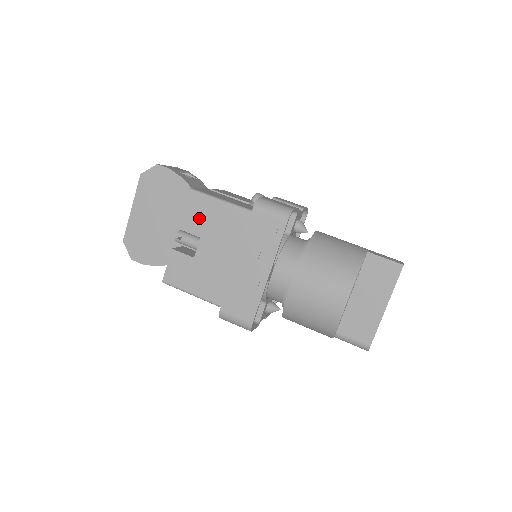
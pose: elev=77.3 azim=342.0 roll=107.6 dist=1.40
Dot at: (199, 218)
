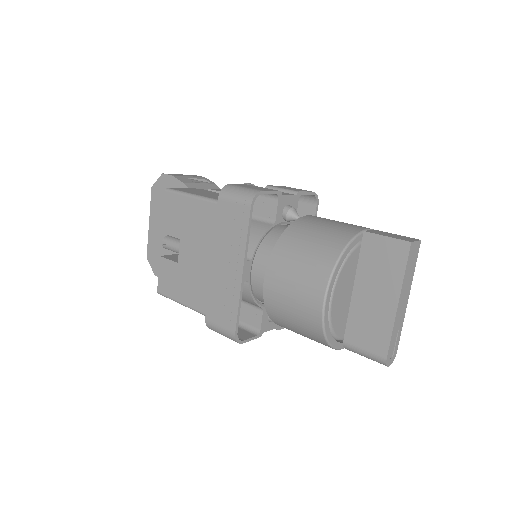
Dot at: (176, 219)
